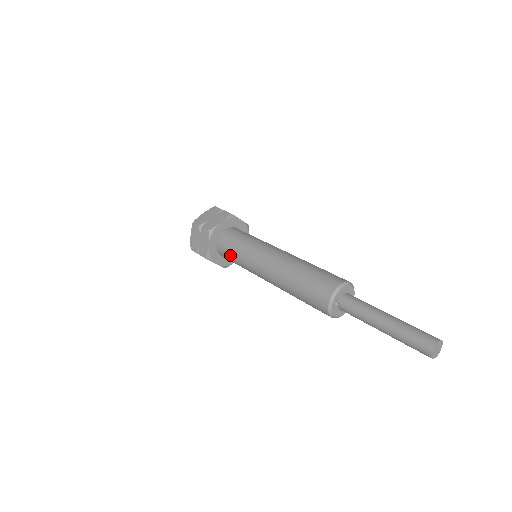
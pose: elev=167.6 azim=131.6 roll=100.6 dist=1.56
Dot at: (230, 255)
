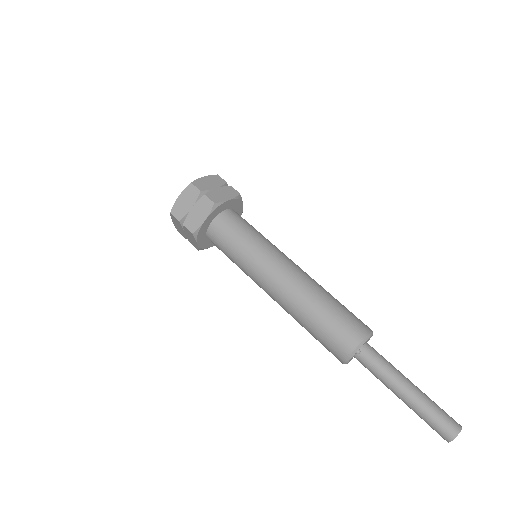
Dot at: (228, 243)
